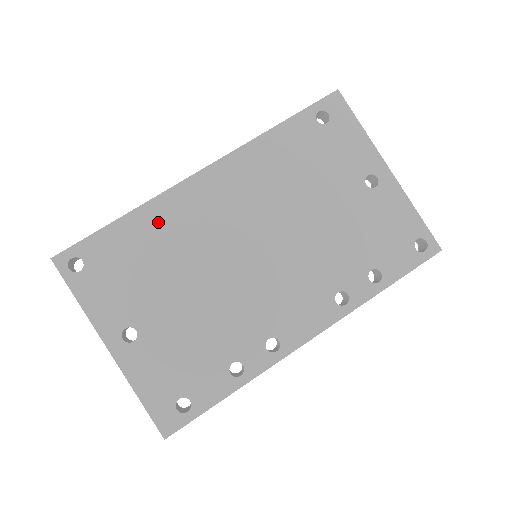
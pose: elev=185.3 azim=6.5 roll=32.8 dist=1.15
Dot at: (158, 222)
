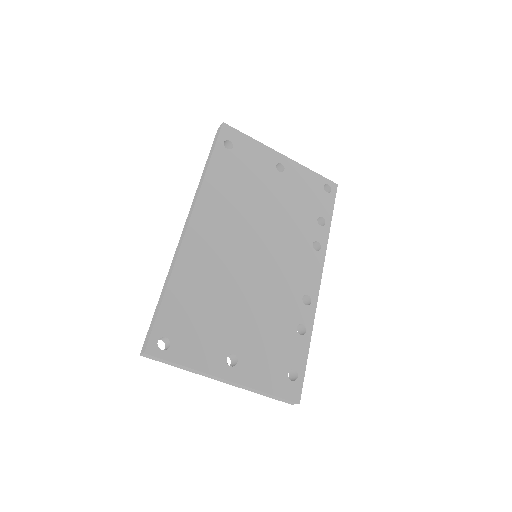
Dot at: (191, 275)
